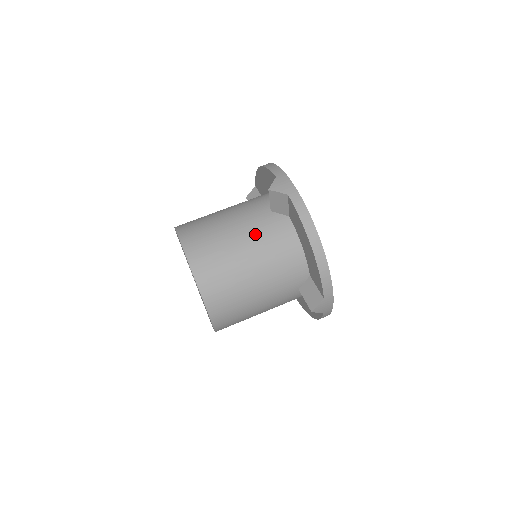
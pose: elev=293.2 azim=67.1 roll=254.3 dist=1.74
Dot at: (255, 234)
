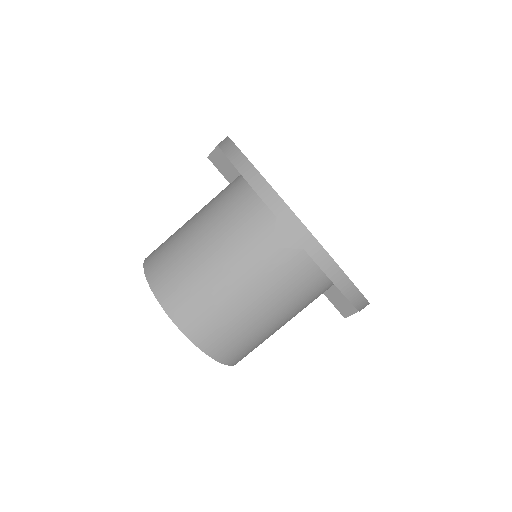
Dot at: (265, 285)
